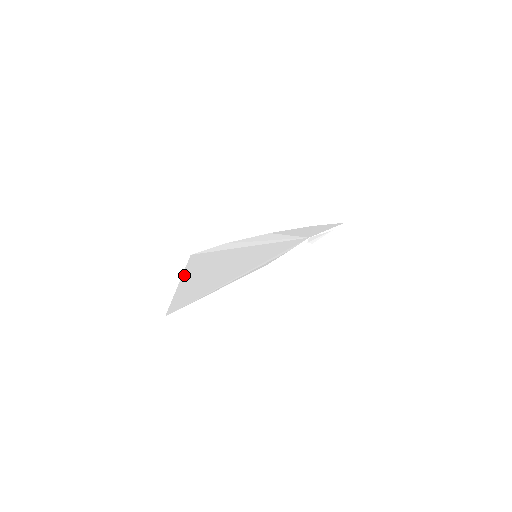
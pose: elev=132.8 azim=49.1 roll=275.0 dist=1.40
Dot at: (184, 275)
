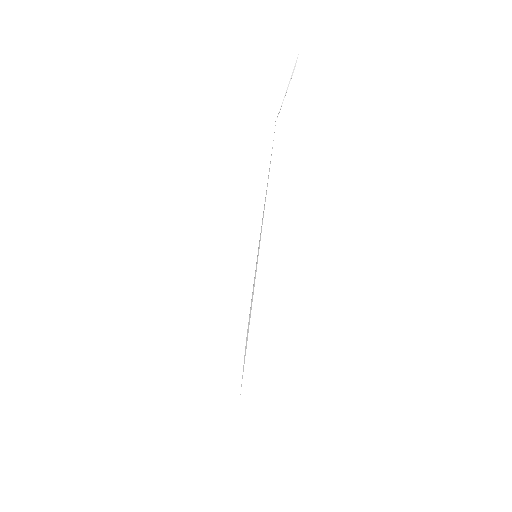
Dot at: occluded
